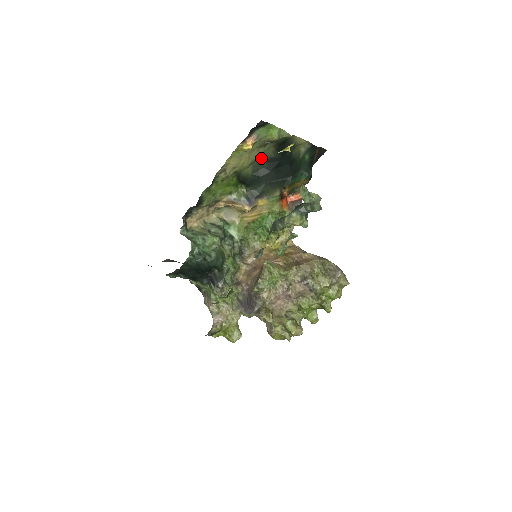
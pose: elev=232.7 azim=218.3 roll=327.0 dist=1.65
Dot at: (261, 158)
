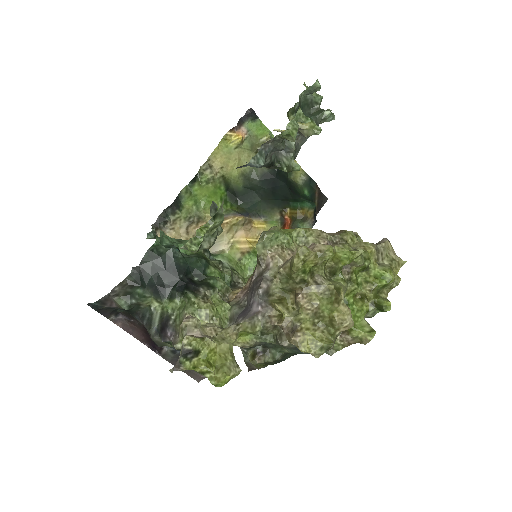
Dot at: (253, 171)
